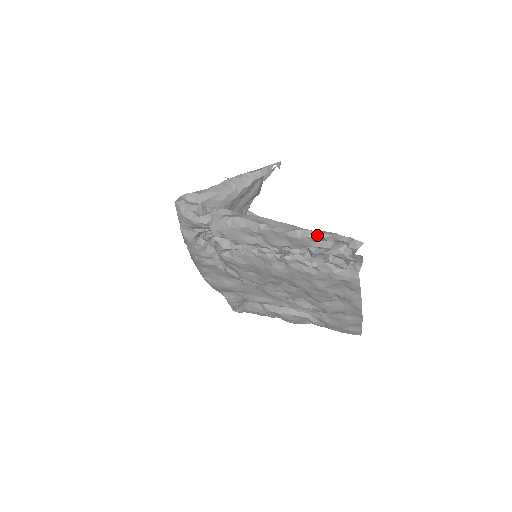
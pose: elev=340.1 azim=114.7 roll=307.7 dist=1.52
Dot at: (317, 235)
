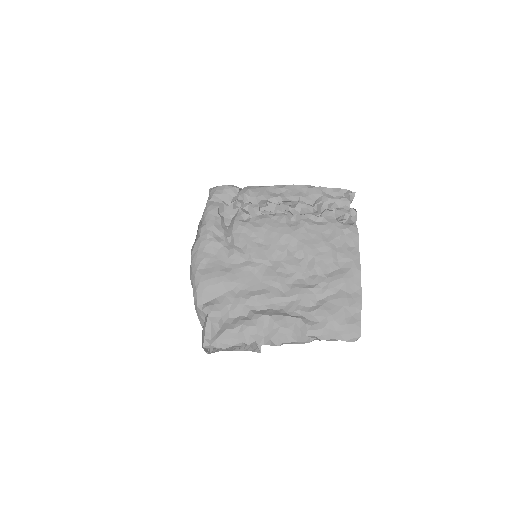
Dot at: (327, 188)
